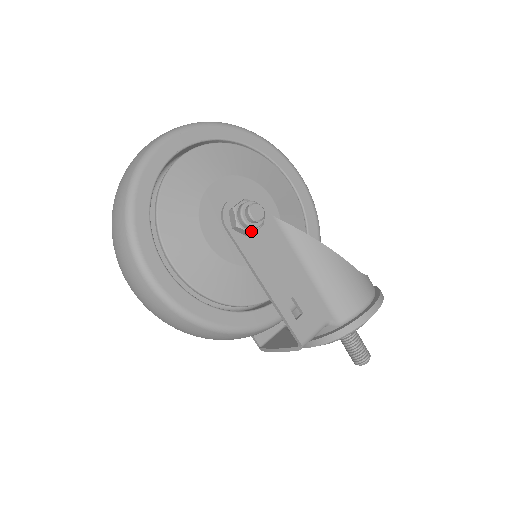
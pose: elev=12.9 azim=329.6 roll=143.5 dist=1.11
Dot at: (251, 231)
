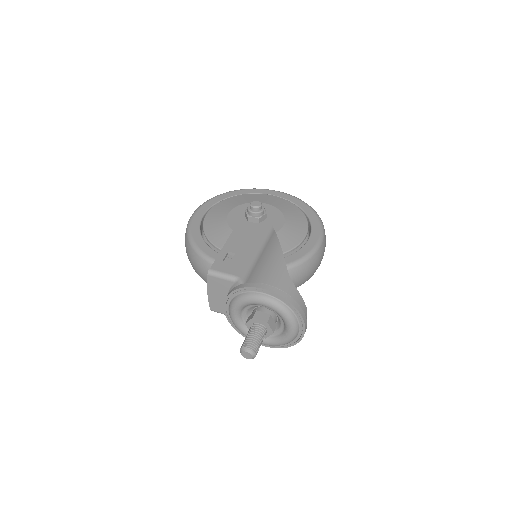
Dot at: (249, 215)
